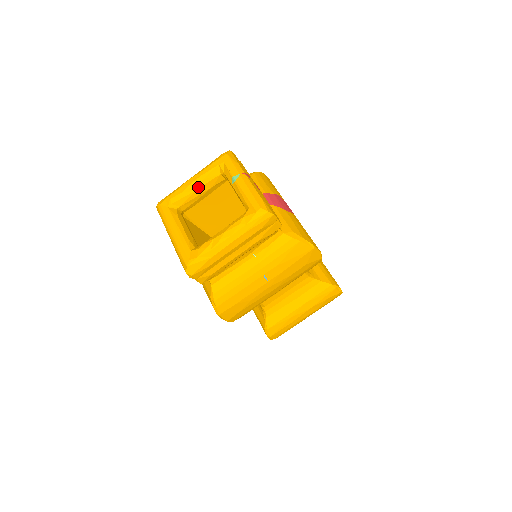
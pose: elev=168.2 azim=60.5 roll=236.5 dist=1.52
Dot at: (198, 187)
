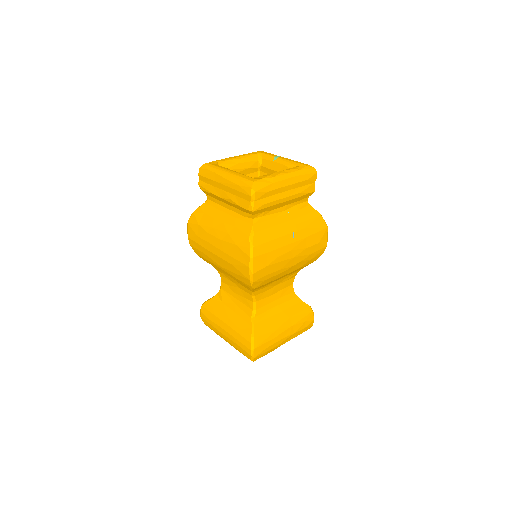
Dot at: (241, 162)
